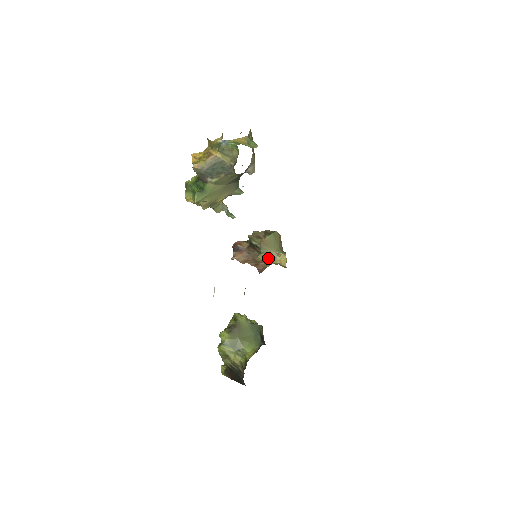
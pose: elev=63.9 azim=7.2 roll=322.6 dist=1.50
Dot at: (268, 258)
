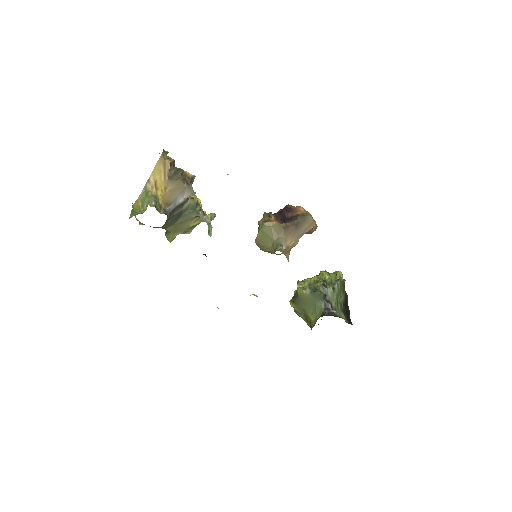
Dot at: (271, 252)
